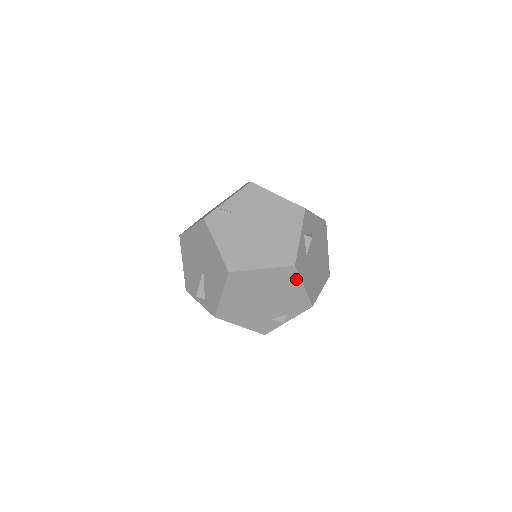
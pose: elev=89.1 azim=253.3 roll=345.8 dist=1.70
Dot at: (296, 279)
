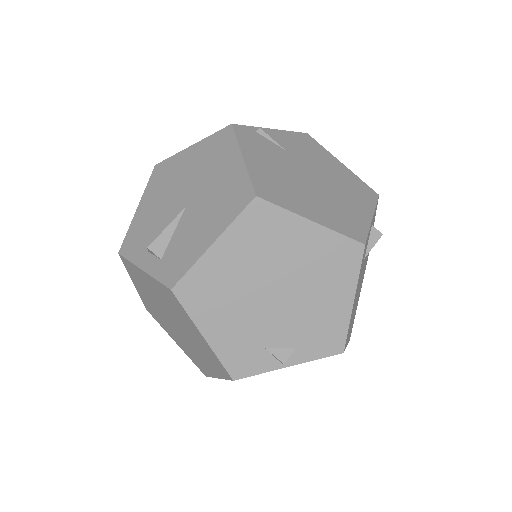
Dot at: (351, 276)
